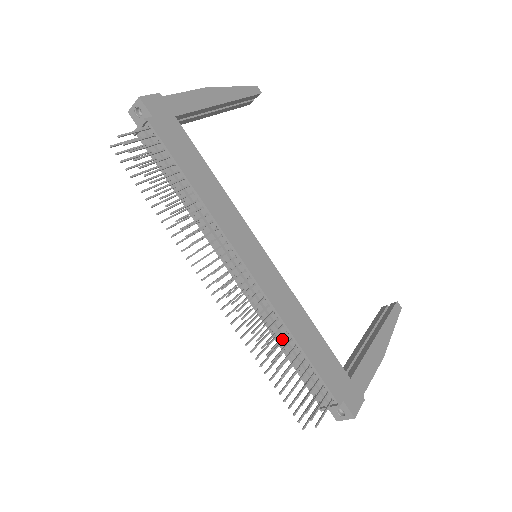
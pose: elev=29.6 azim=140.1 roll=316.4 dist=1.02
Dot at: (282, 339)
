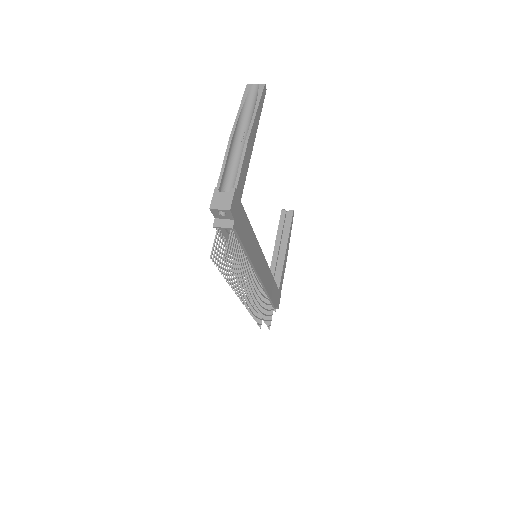
Dot at: occluded
